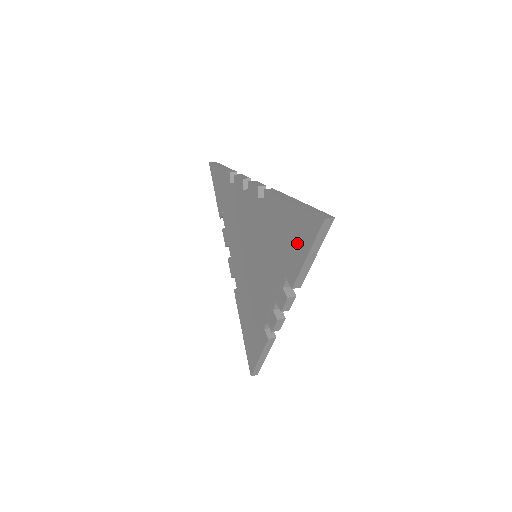
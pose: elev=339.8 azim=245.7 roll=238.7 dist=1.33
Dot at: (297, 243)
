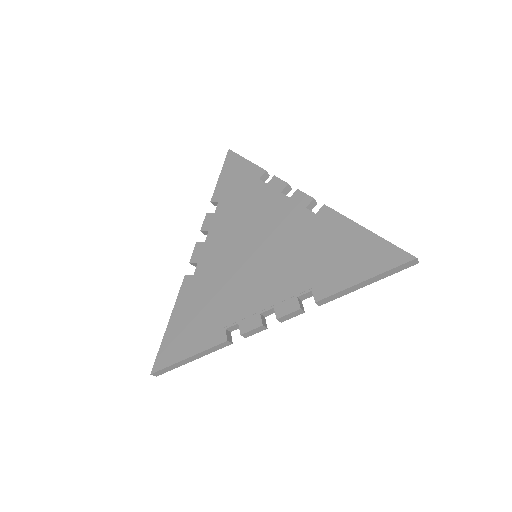
Dot at: (355, 265)
